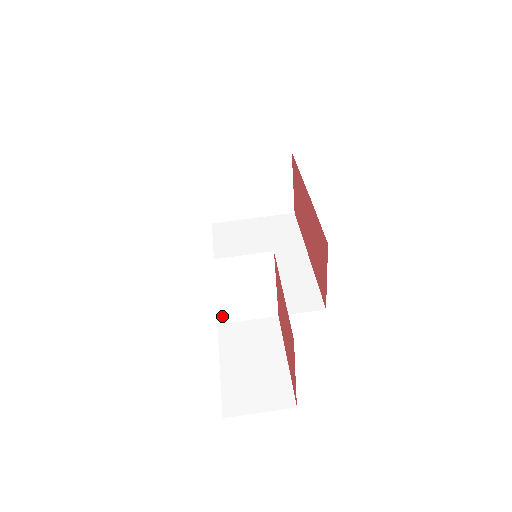
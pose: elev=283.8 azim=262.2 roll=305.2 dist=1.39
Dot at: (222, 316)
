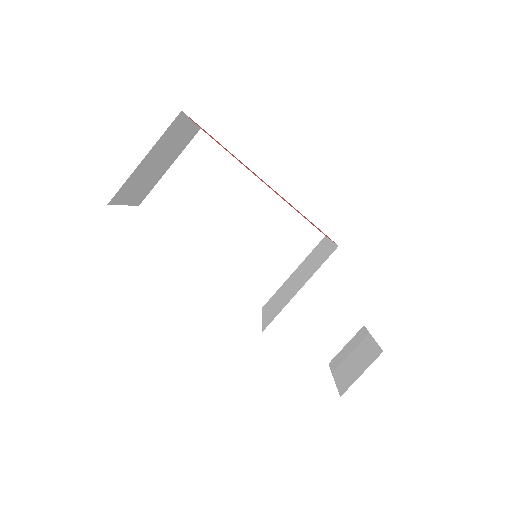
Dot at: (265, 307)
